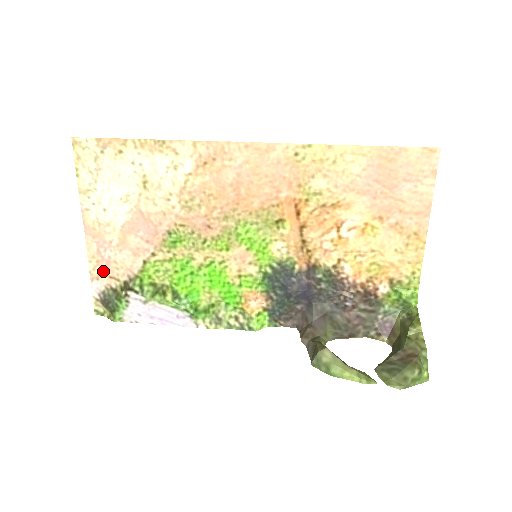
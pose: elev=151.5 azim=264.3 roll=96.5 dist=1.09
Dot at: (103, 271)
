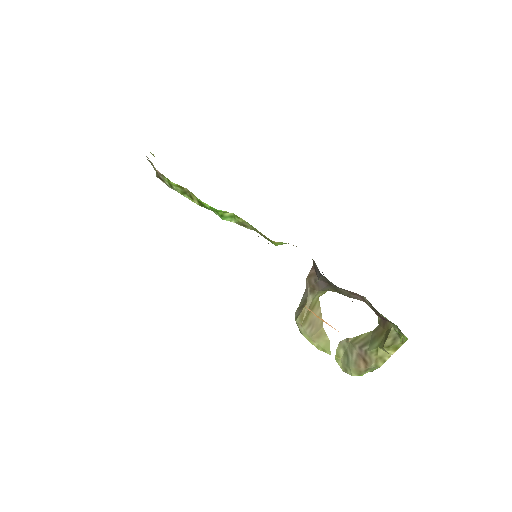
Dot at: occluded
